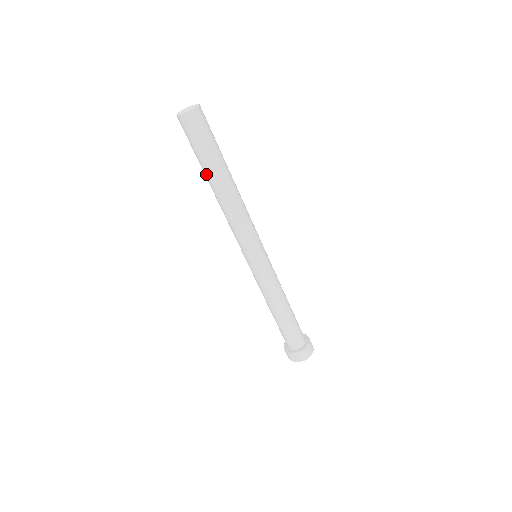
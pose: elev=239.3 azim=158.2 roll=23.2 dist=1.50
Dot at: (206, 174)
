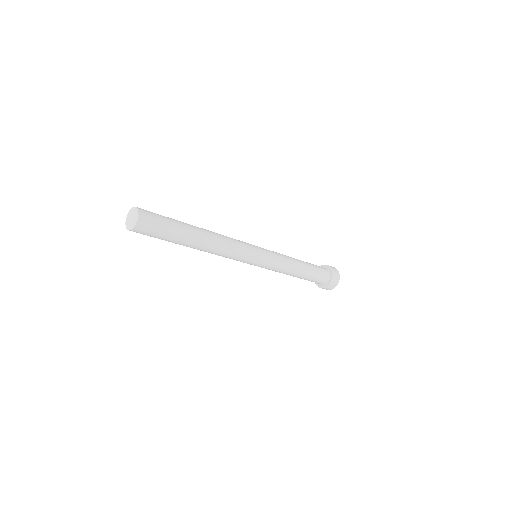
Dot at: occluded
